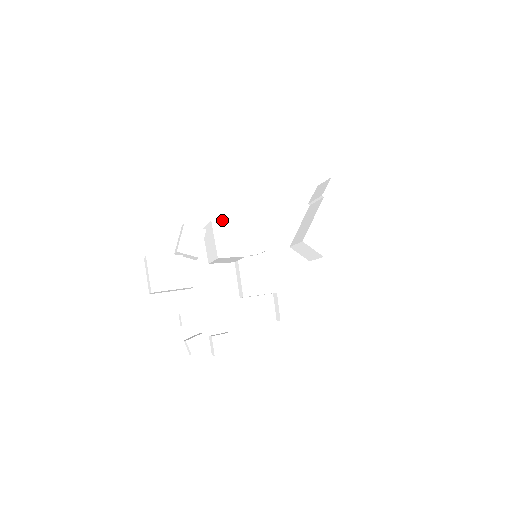
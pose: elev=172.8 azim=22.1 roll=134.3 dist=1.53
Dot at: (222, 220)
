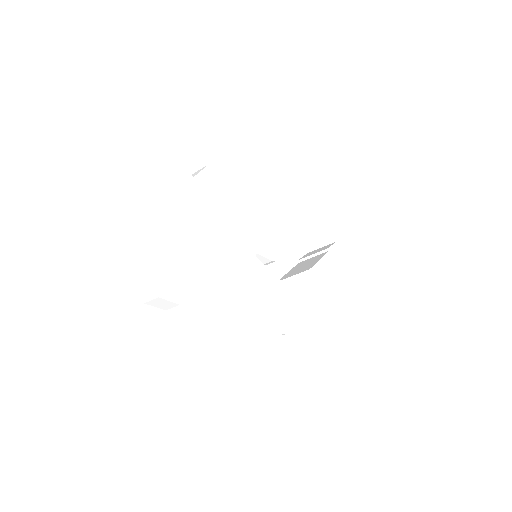
Dot at: (258, 182)
